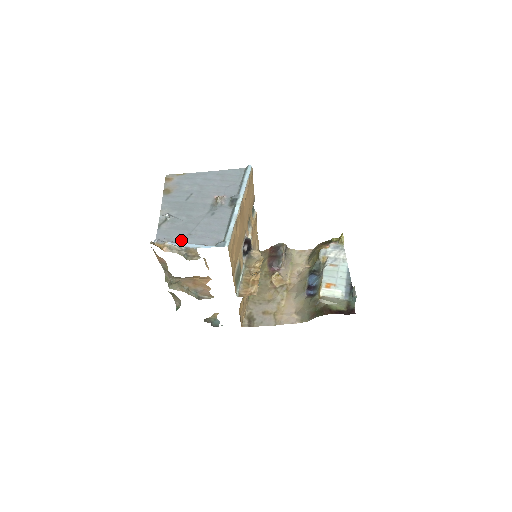
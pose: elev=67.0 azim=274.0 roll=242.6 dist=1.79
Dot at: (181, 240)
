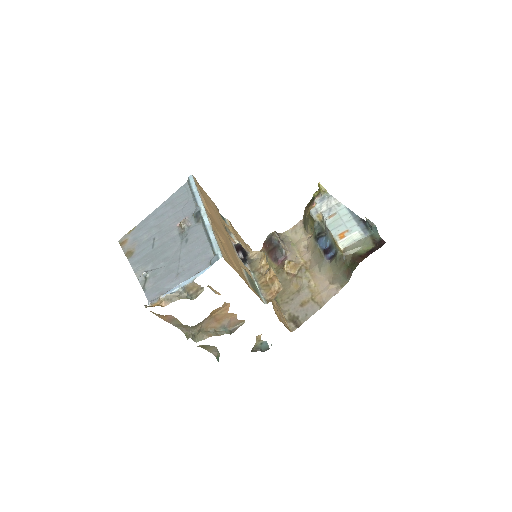
Dot at: (173, 285)
